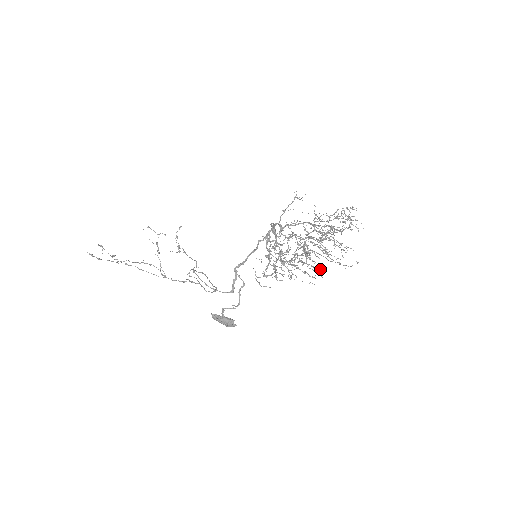
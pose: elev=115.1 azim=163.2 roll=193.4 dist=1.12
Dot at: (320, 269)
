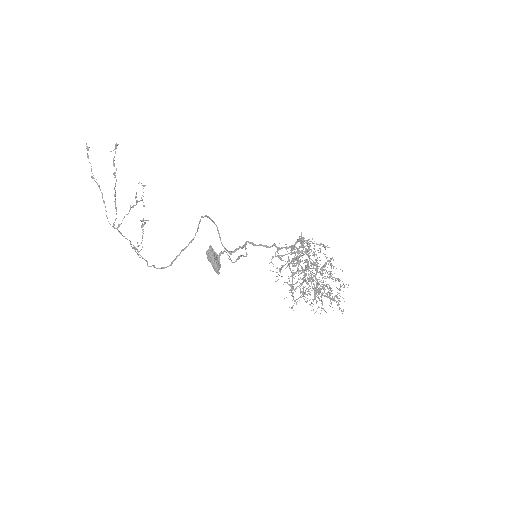
Dot at: (292, 308)
